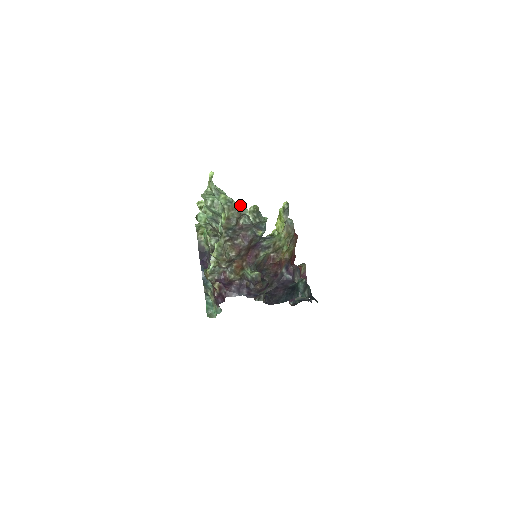
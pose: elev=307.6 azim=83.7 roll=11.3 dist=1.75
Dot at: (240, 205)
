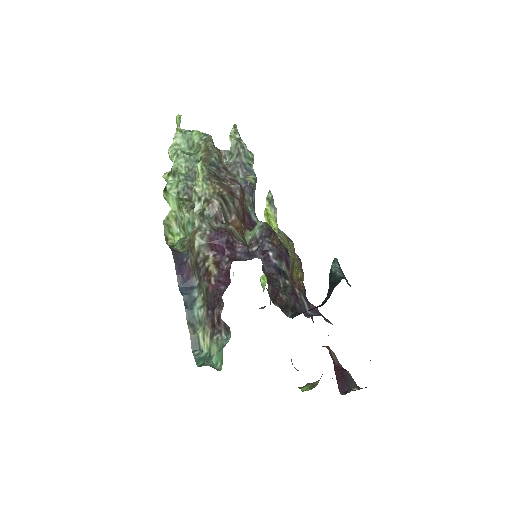
Dot at: (217, 148)
